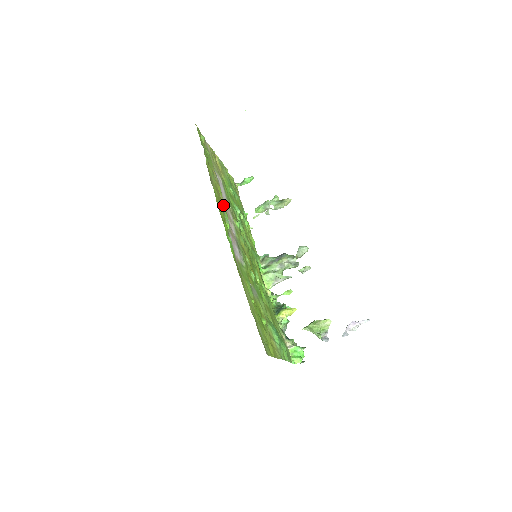
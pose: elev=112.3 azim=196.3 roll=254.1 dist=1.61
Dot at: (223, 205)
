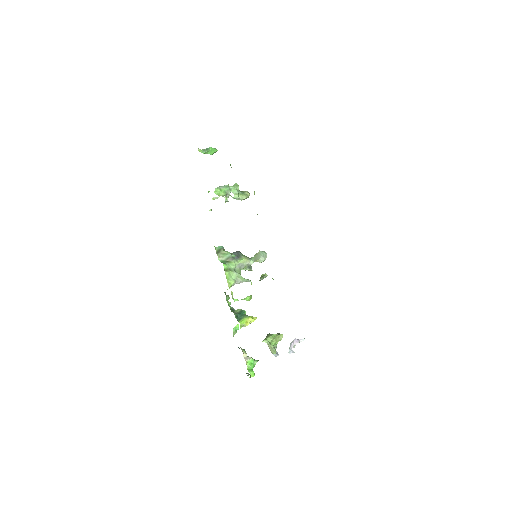
Dot at: occluded
